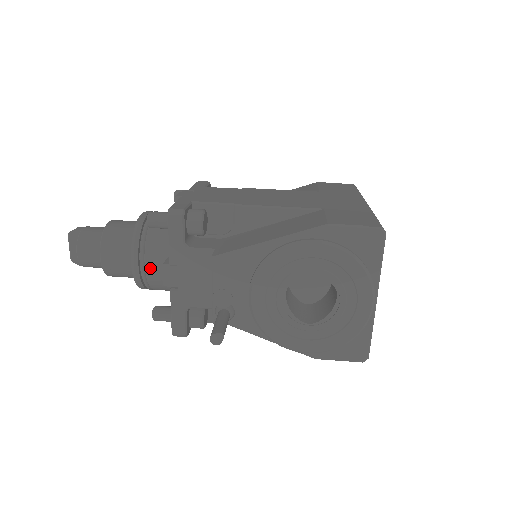
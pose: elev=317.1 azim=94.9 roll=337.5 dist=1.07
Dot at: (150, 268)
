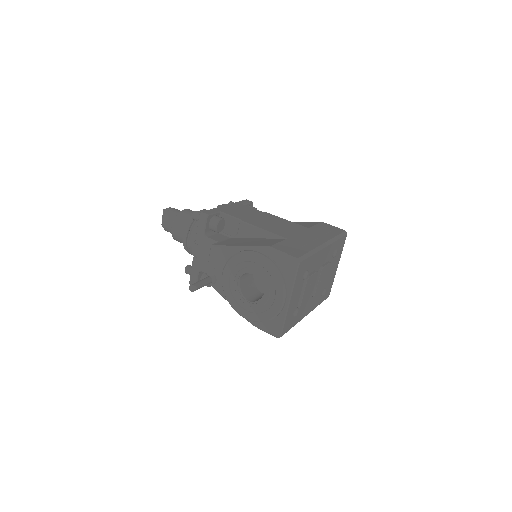
Dot at: (191, 242)
